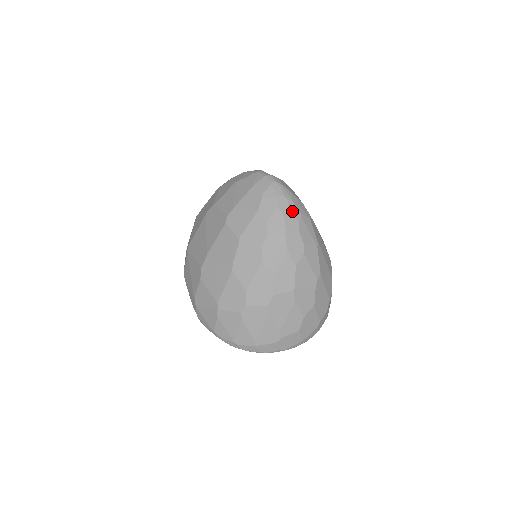
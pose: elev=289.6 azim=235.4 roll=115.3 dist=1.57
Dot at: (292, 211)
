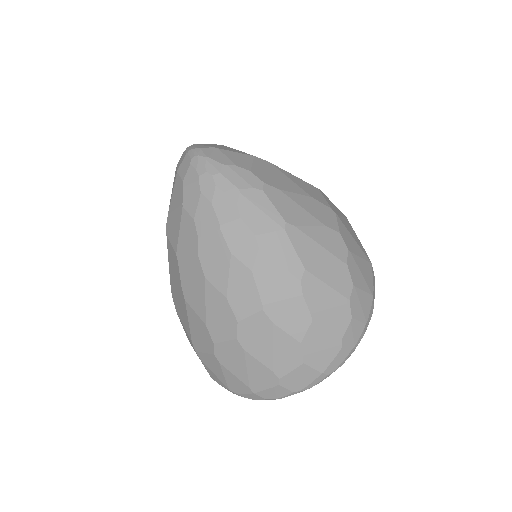
Dot at: (223, 191)
